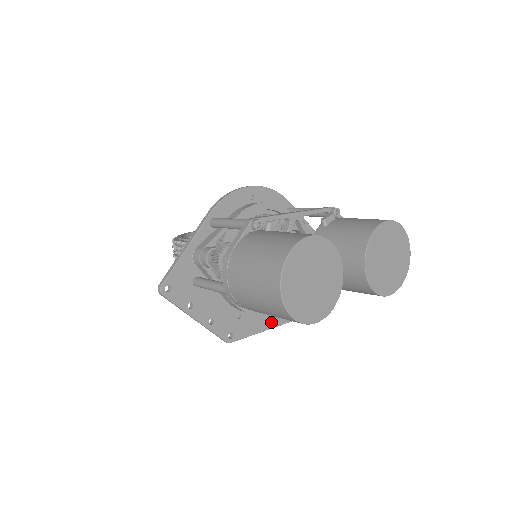
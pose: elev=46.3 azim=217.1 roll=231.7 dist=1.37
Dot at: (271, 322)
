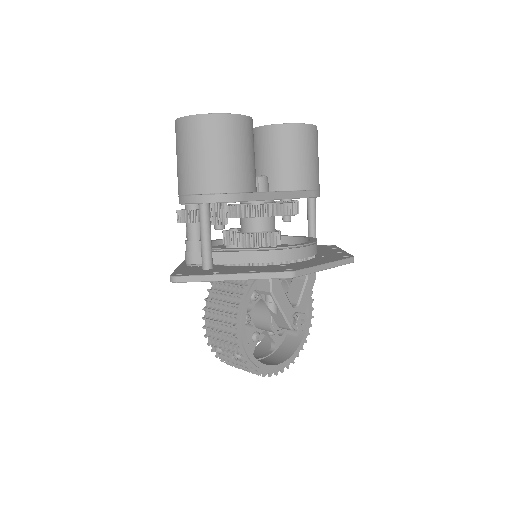
Dot at: (328, 261)
